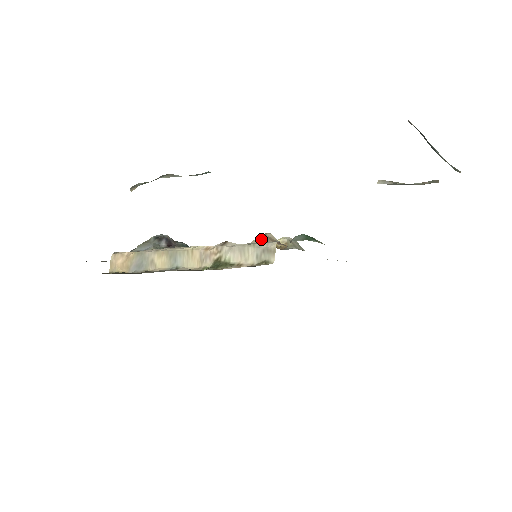
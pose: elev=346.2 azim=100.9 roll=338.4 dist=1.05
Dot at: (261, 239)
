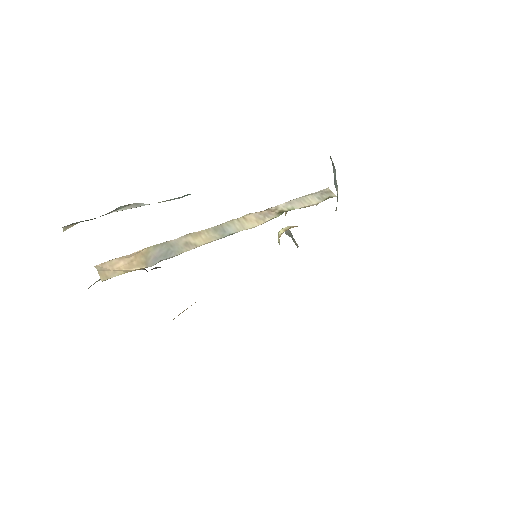
Dot at: occluded
